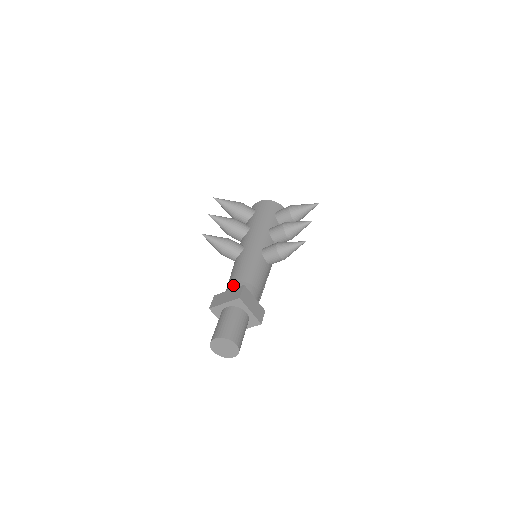
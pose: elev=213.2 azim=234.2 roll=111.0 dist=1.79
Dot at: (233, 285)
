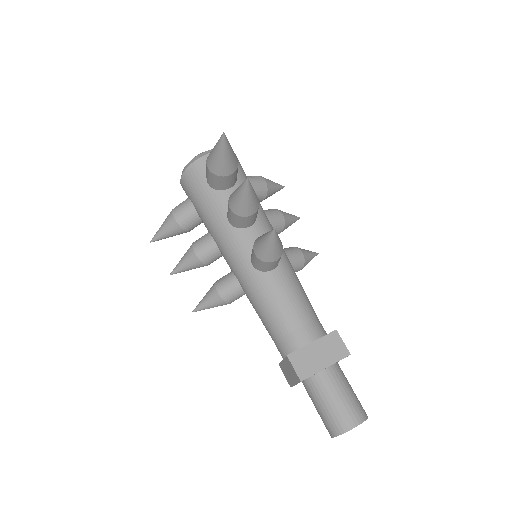
Dot at: (279, 350)
